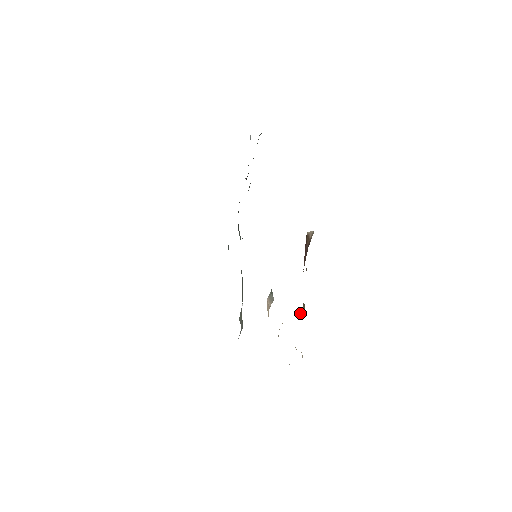
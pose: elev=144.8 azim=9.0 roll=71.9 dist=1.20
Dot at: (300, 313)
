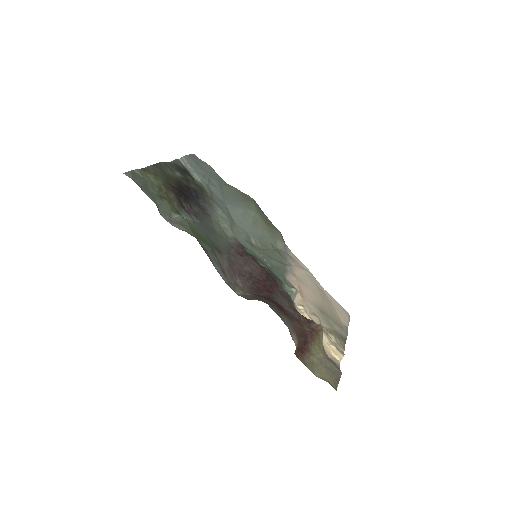
Dot at: (322, 335)
